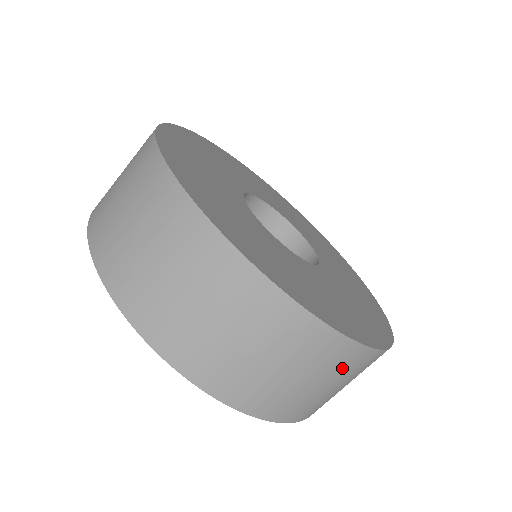
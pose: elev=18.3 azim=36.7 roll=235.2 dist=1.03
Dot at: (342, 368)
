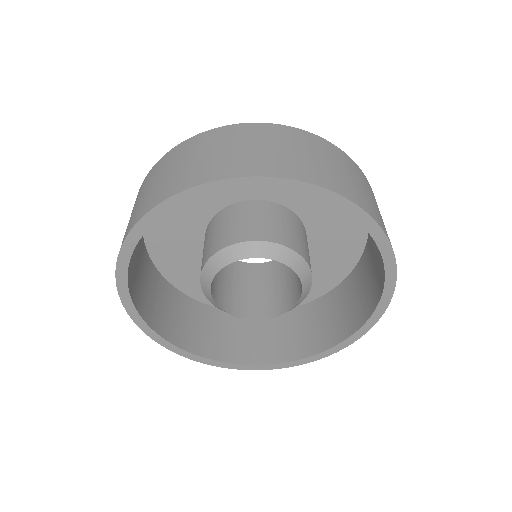
Dot at: (259, 136)
